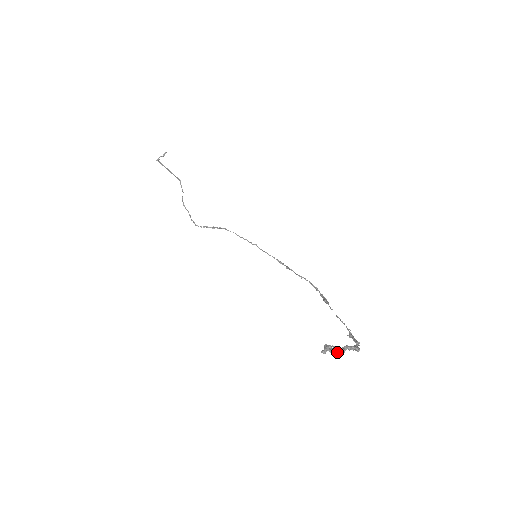
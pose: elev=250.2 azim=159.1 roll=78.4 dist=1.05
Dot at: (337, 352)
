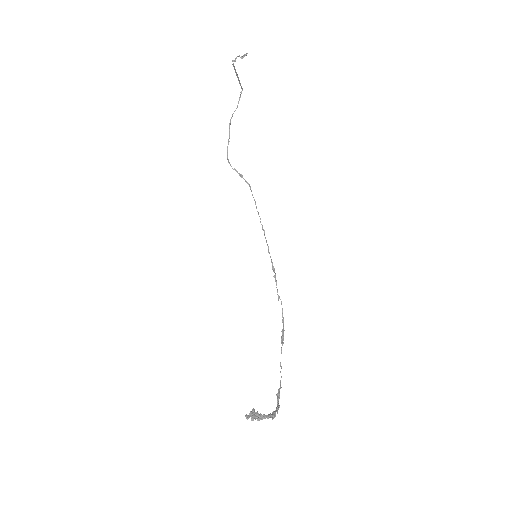
Dot at: (257, 418)
